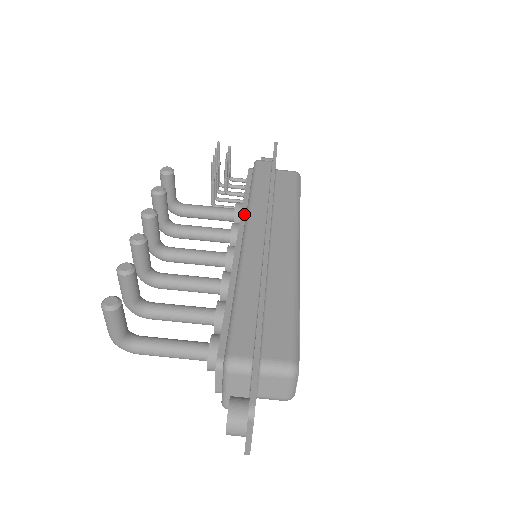
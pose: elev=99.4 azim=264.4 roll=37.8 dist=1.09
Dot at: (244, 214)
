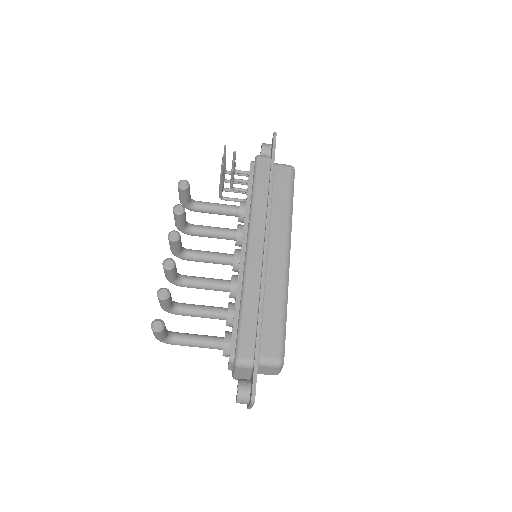
Dot at: (247, 219)
